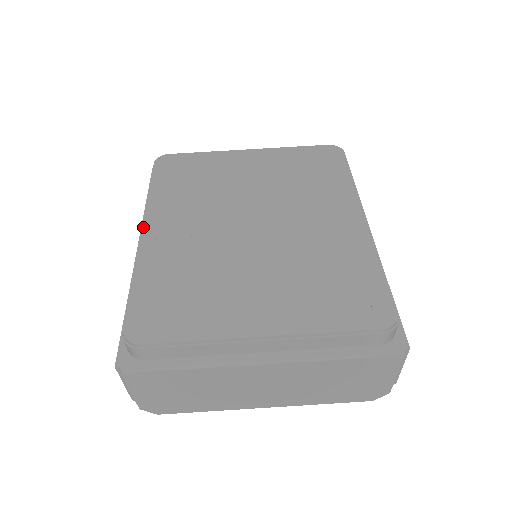
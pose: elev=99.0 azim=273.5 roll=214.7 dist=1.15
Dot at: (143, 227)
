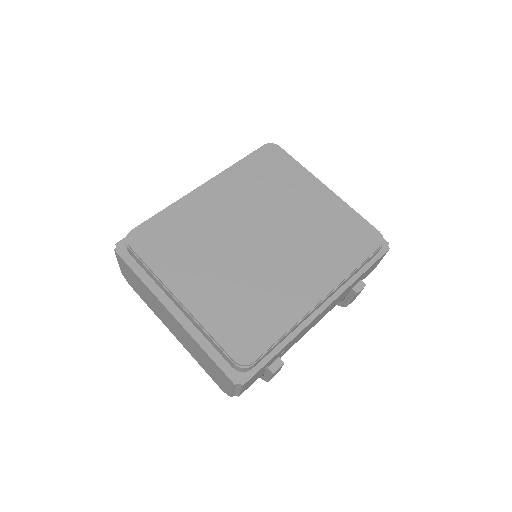
Dot at: (206, 183)
